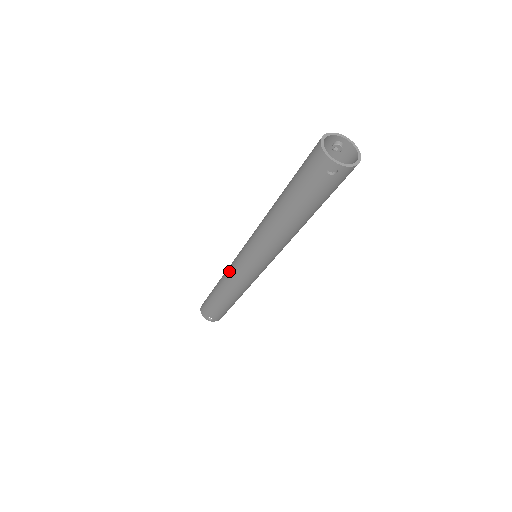
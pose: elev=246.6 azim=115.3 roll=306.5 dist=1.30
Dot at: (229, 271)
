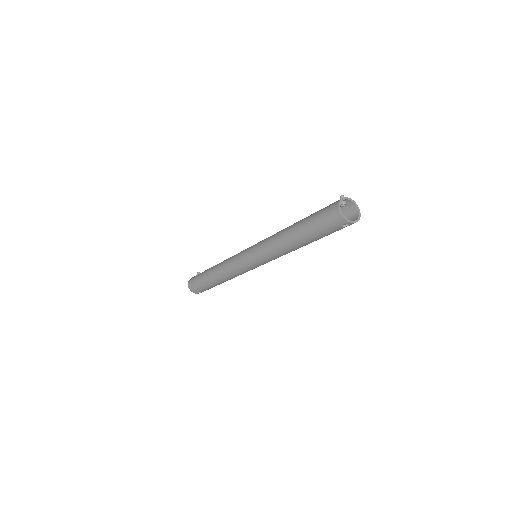
Dot at: (231, 267)
